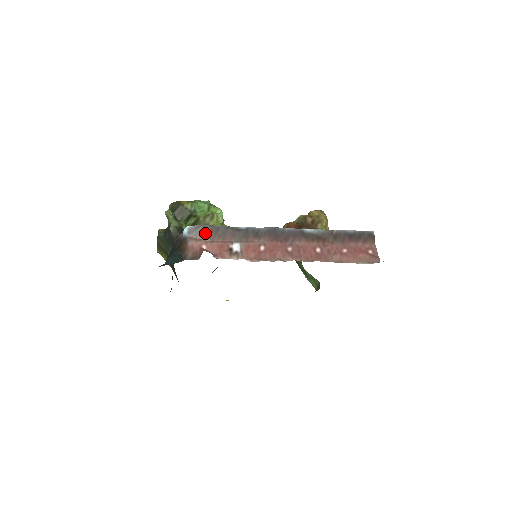
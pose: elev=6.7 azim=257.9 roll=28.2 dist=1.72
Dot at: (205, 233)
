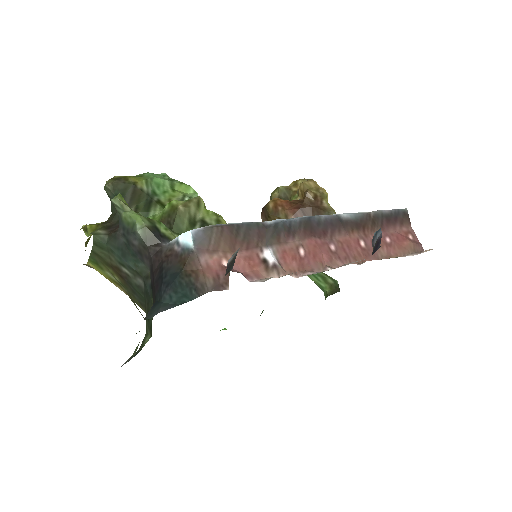
Dot at: (221, 238)
